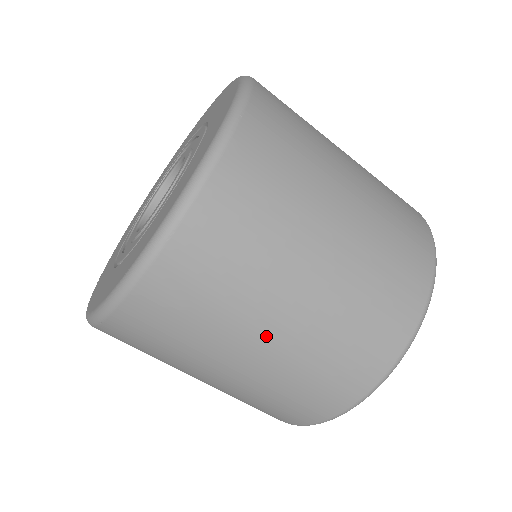
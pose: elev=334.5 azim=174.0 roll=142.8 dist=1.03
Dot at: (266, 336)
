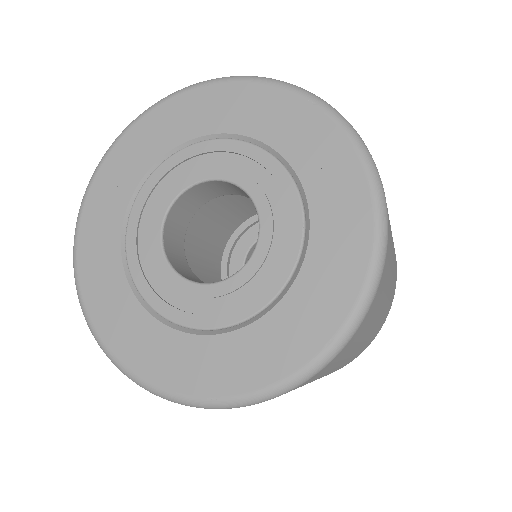
Dot at: (369, 333)
